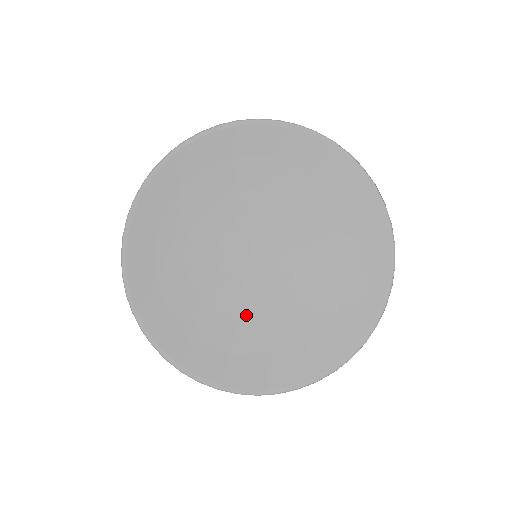
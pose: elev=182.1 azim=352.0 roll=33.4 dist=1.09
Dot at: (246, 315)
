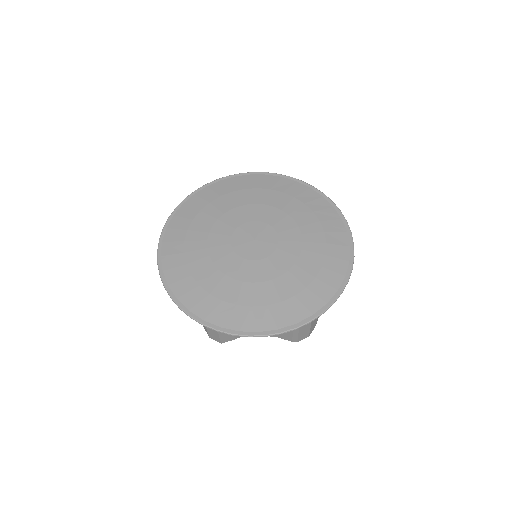
Dot at: (221, 264)
